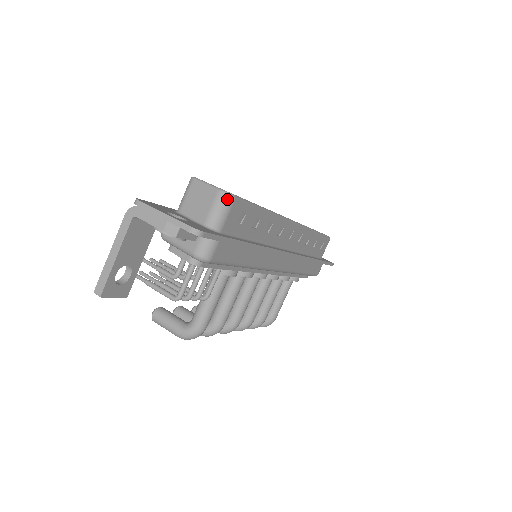
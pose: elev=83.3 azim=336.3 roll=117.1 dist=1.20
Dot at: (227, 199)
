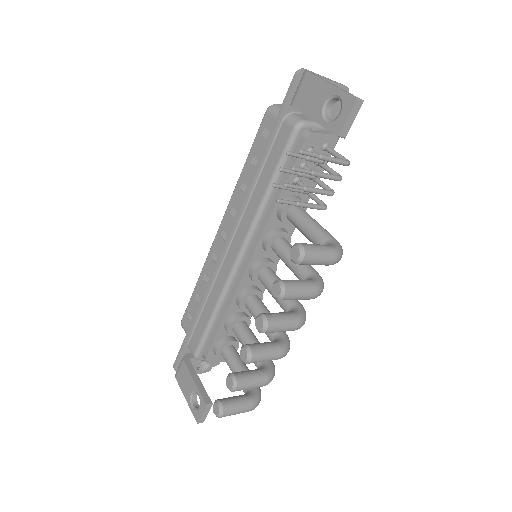
Dot at: occluded
